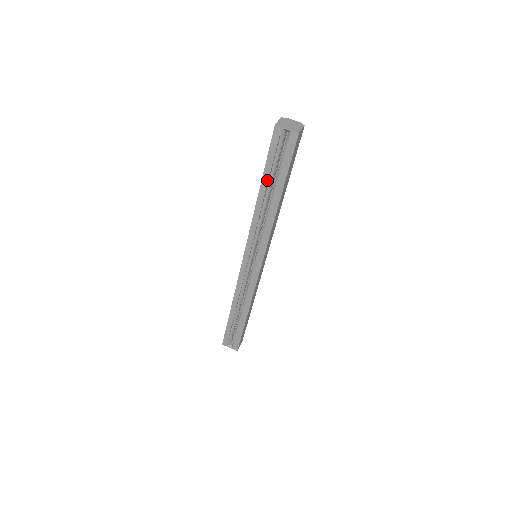
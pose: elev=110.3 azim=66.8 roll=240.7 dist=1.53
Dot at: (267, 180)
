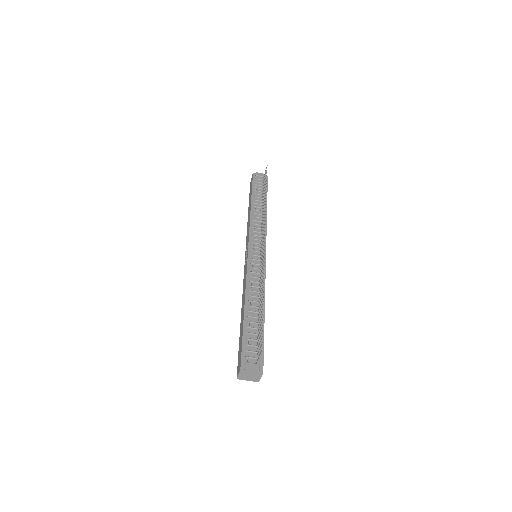
Dot at: occluded
